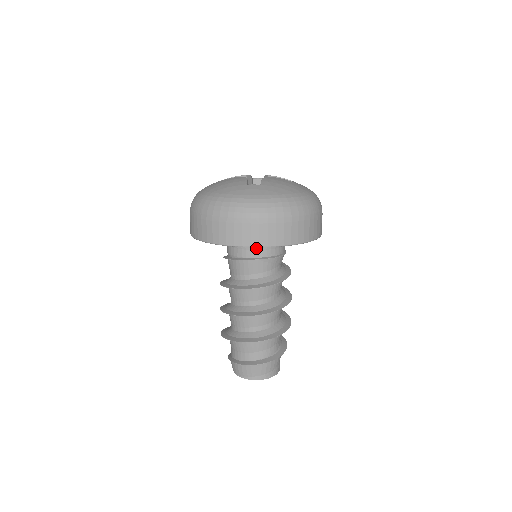
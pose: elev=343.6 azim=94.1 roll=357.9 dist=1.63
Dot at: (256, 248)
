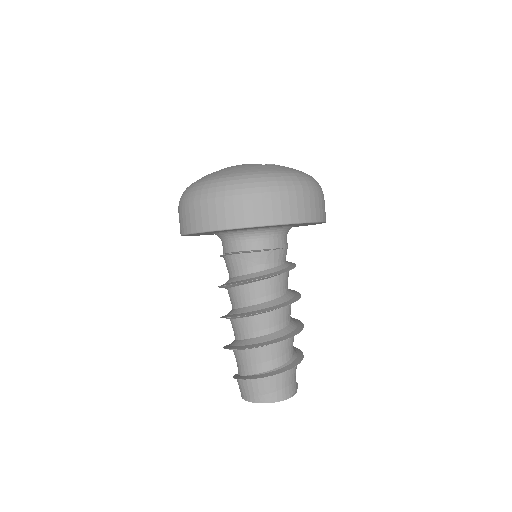
Dot at: (227, 242)
